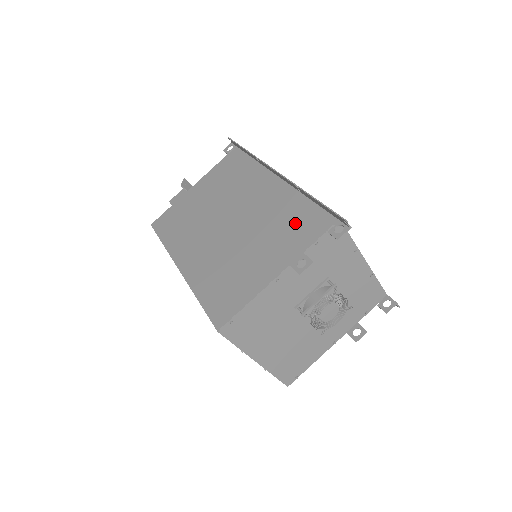
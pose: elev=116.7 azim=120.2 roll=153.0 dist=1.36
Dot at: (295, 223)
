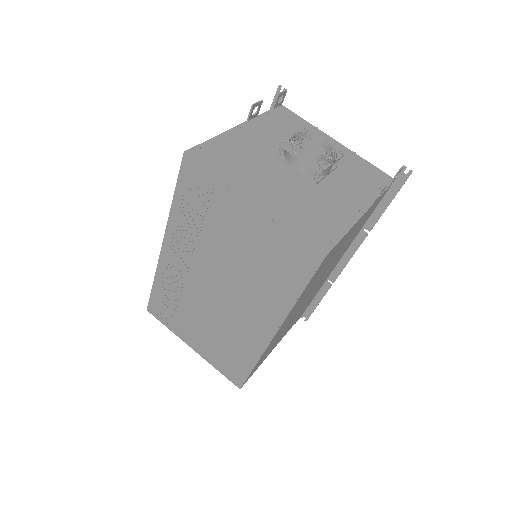
Dot at: occluded
